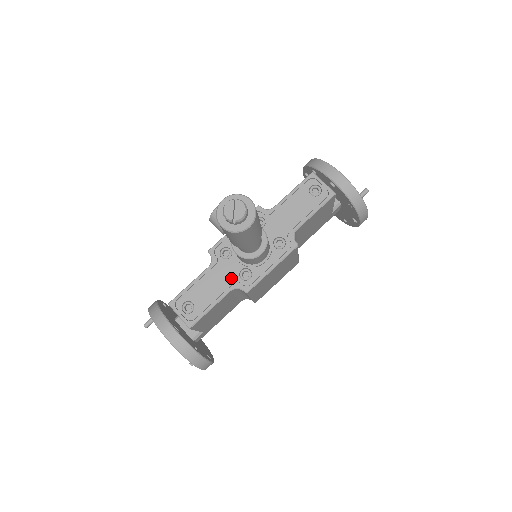
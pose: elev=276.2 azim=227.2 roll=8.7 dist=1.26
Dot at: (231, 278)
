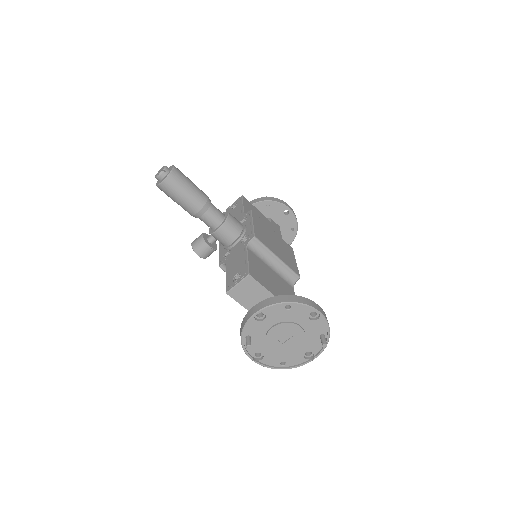
Dot at: (240, 248)
